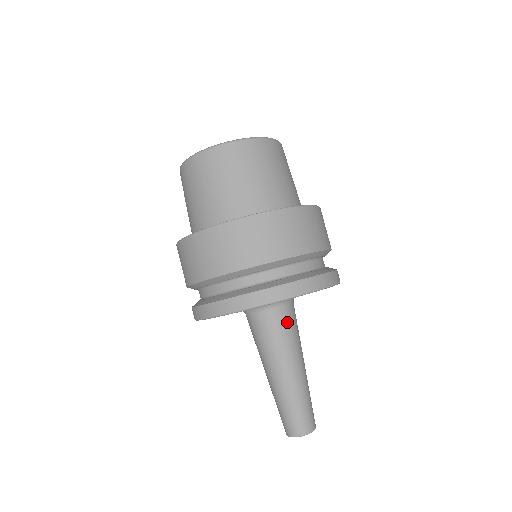
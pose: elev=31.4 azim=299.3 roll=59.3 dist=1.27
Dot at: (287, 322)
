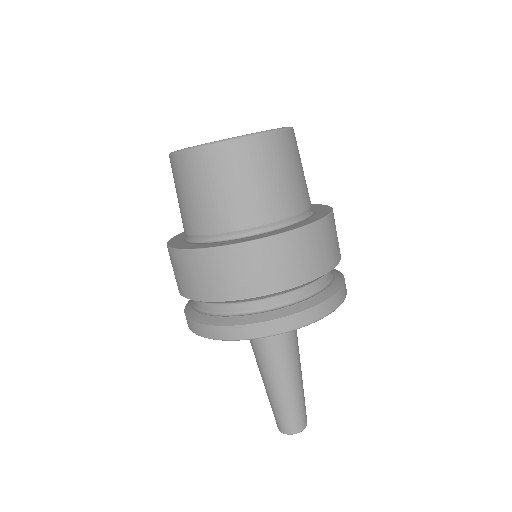
Dot at: (284, 333)
